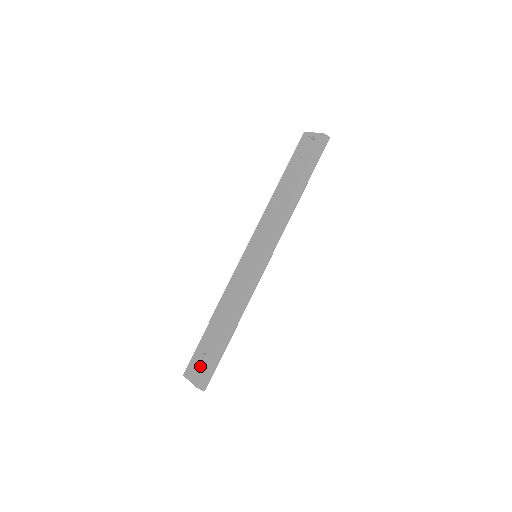
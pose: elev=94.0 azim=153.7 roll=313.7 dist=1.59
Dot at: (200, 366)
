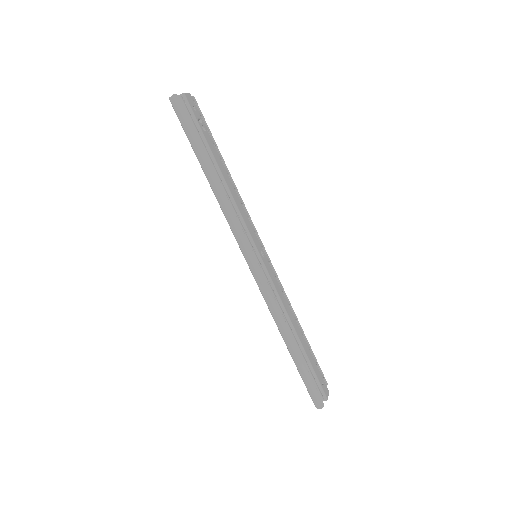
Dot at: occluded
